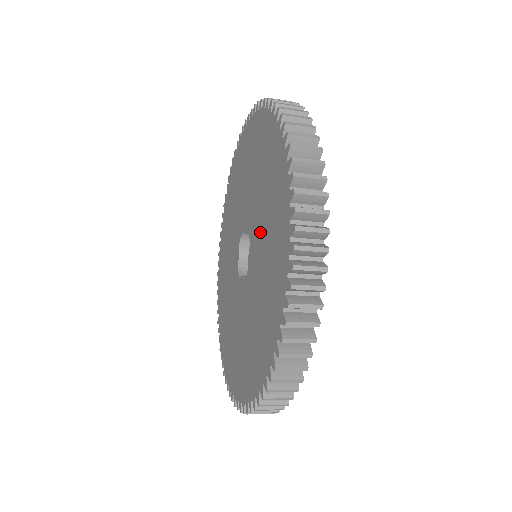
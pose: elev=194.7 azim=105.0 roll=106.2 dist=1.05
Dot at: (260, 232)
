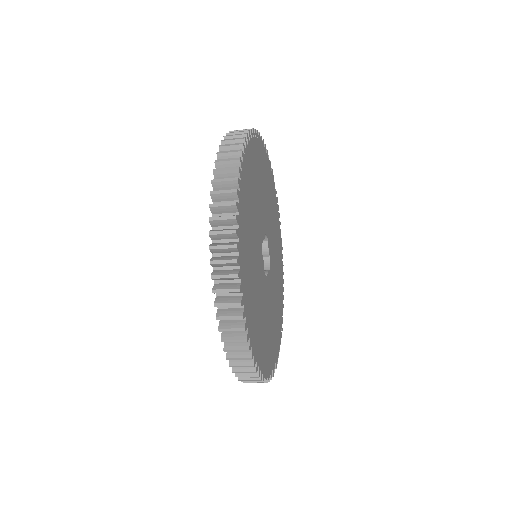
Dot at: occluded
